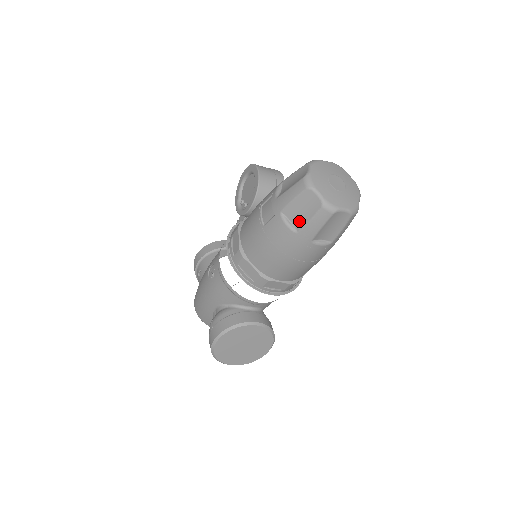
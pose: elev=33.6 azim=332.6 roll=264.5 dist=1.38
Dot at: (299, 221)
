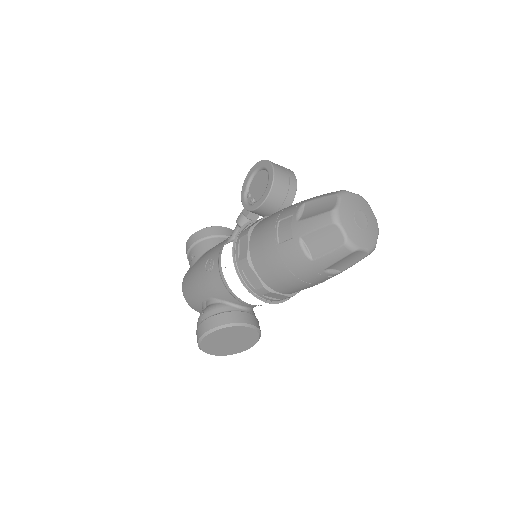
Dot at: (317, 250)
